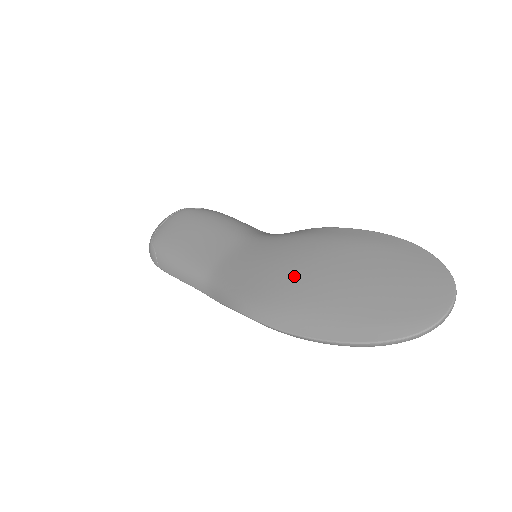
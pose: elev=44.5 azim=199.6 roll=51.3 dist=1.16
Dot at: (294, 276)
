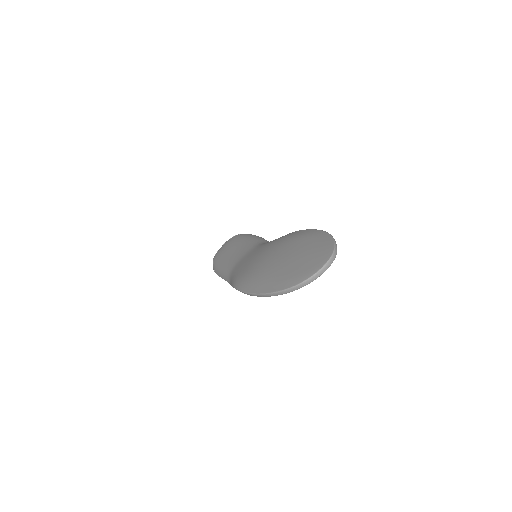
Dot at: (261, 262)
